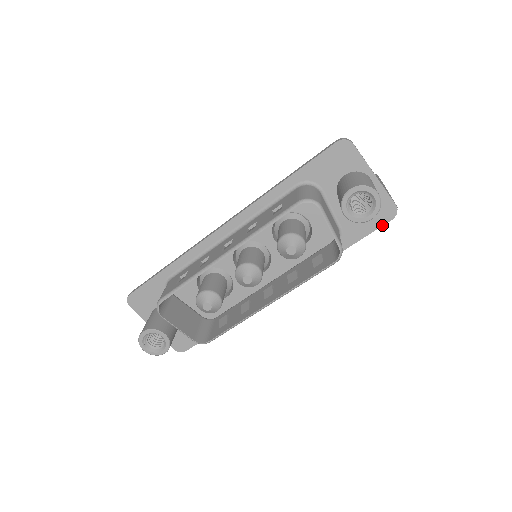
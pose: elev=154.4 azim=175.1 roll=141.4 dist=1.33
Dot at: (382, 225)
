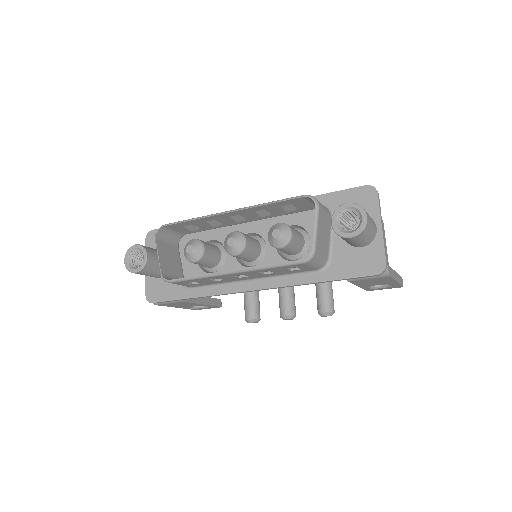
Dot at: (366, 275)
